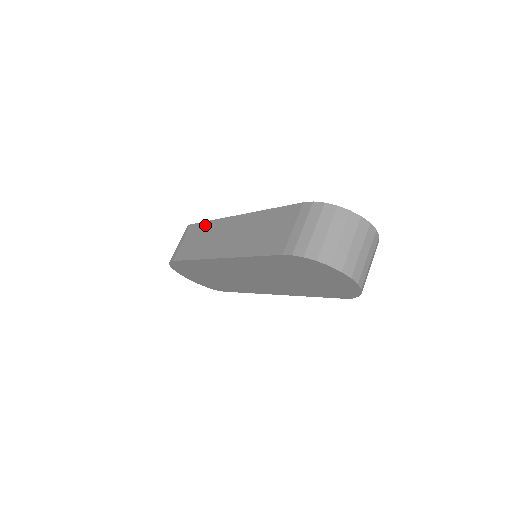
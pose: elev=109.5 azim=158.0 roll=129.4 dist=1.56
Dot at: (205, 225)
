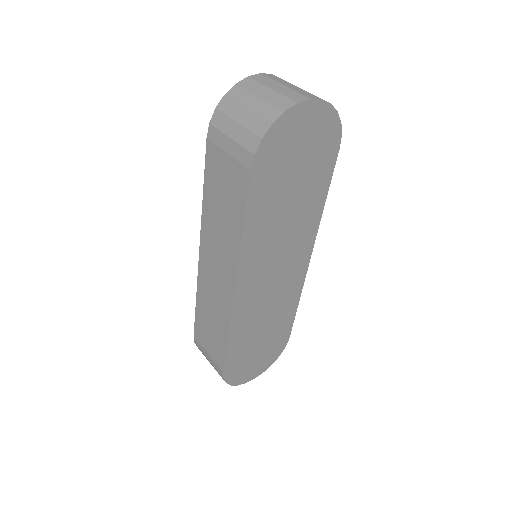
Dot at: (198, 310)
